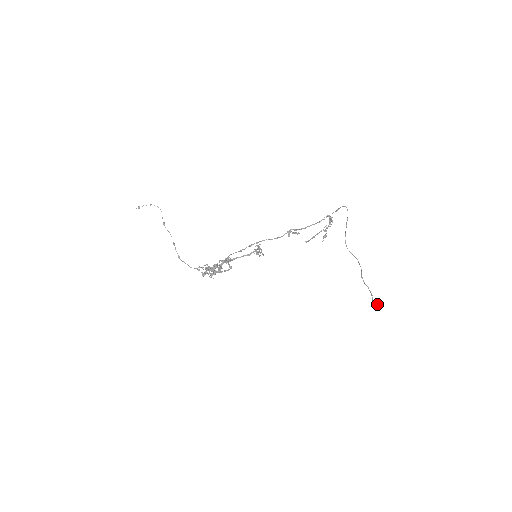
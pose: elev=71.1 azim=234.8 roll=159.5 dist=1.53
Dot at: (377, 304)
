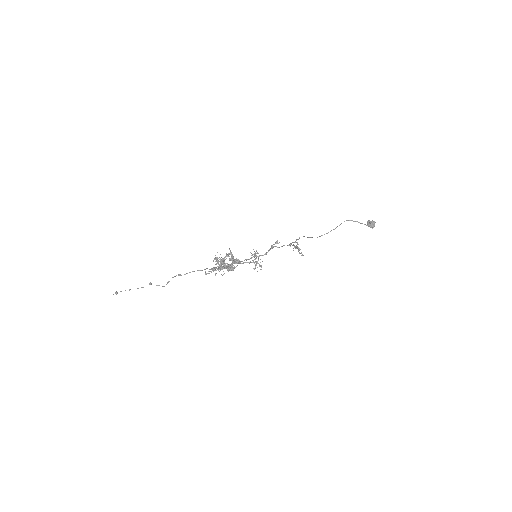
Dot at: (371, 221)
